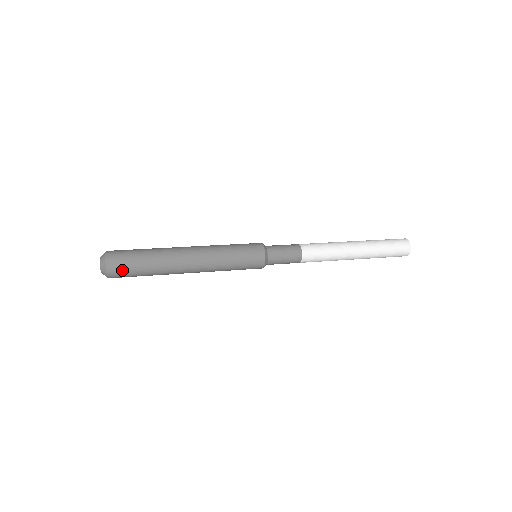
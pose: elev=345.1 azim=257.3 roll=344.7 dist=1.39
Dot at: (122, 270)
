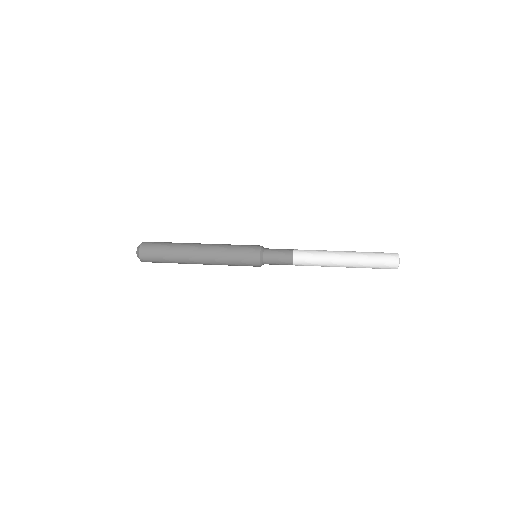
Dot at: (152, 262)
